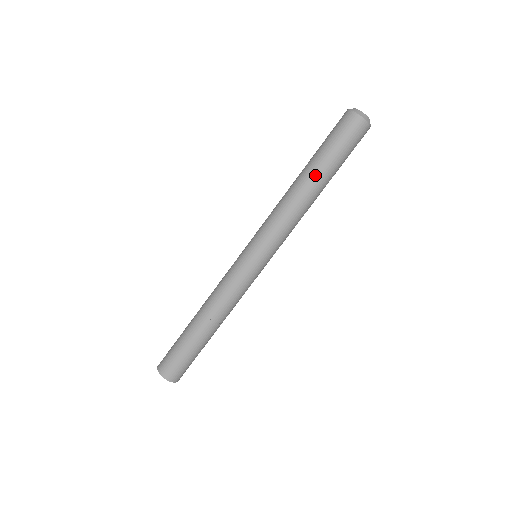
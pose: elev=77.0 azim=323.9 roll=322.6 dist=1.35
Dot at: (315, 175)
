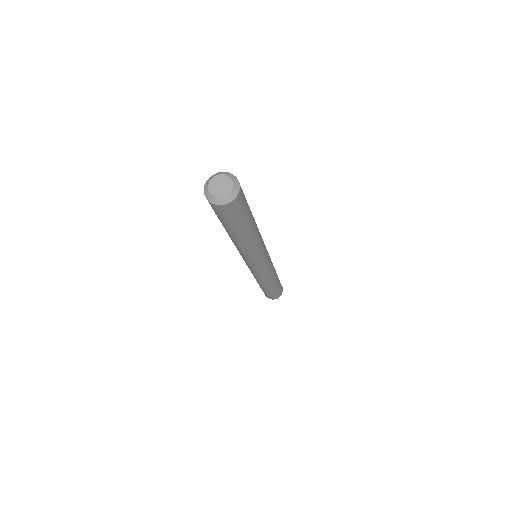
Dot at: (242, 236)
